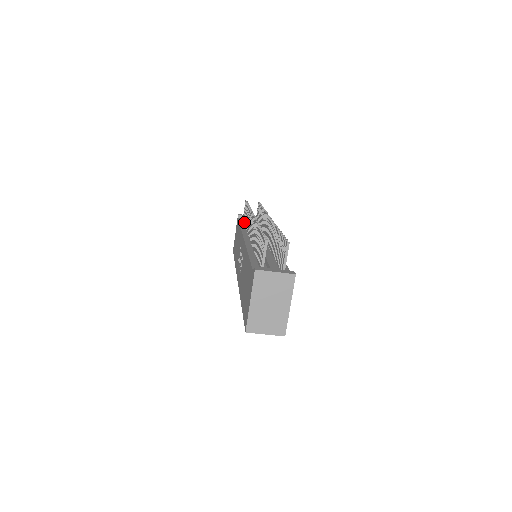
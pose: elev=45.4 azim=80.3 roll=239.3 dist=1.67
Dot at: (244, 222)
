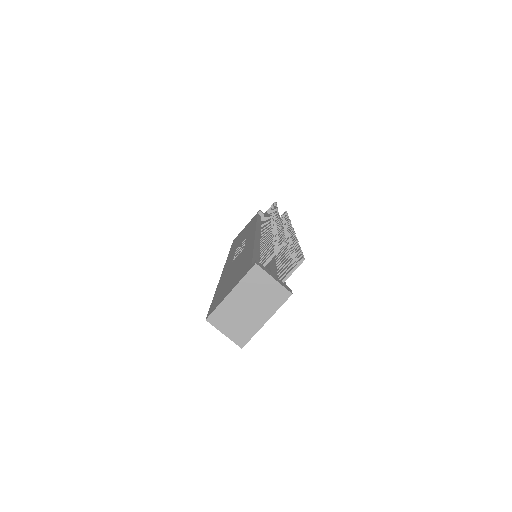
Dot at: occluded
